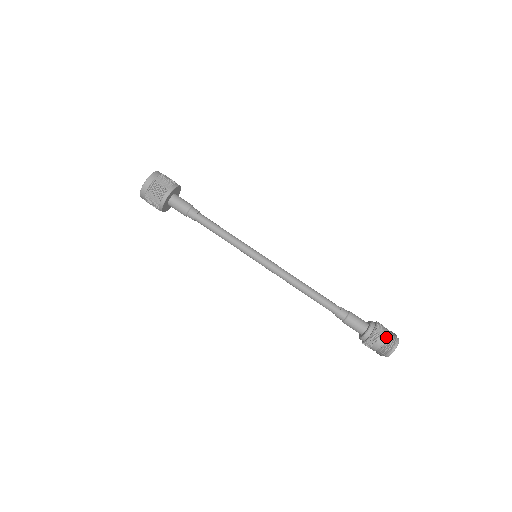
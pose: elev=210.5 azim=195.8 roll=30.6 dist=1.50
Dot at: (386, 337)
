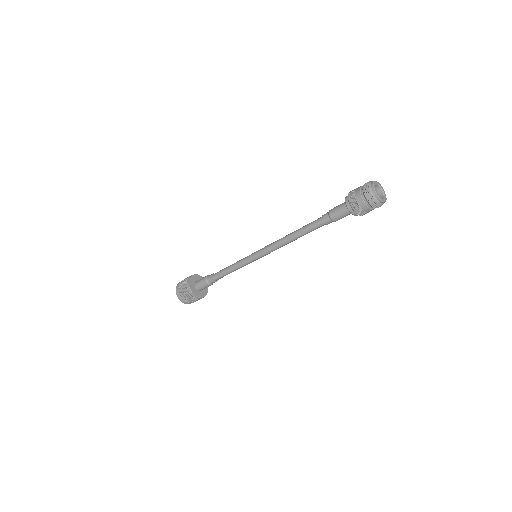
Dot at: (360, 187)
